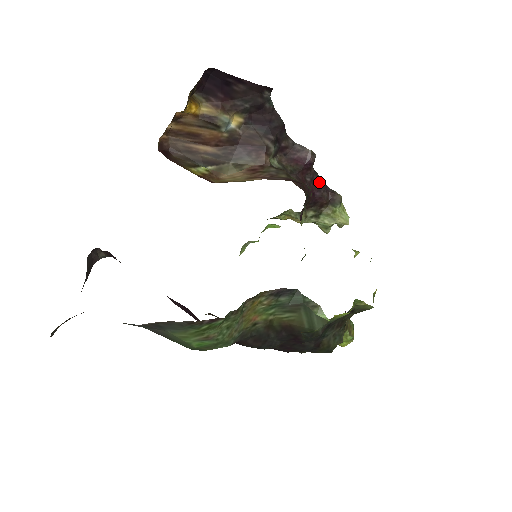
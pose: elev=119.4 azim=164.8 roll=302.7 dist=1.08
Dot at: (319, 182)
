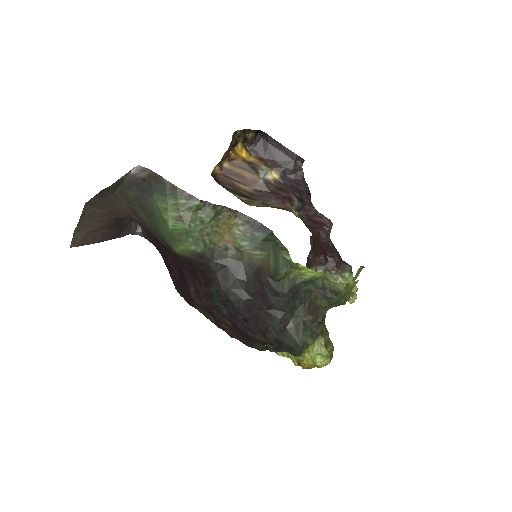
Dot at: (333, 249)
